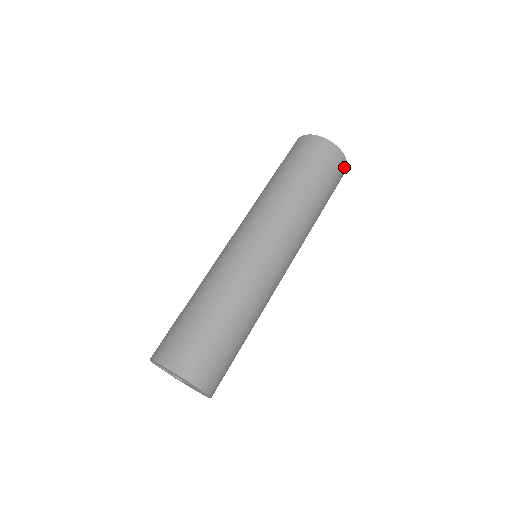
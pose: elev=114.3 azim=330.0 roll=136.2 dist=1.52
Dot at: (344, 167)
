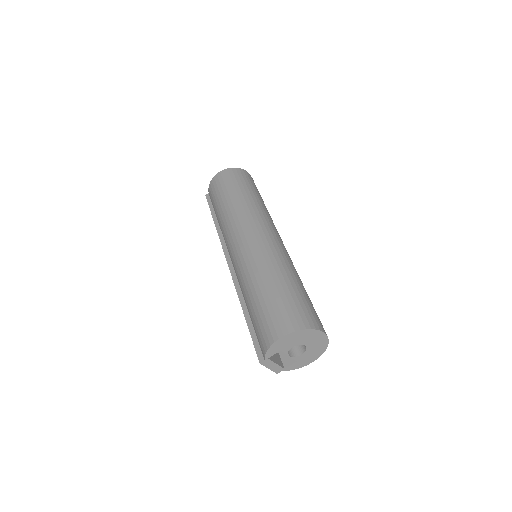
Dot at: occluded
